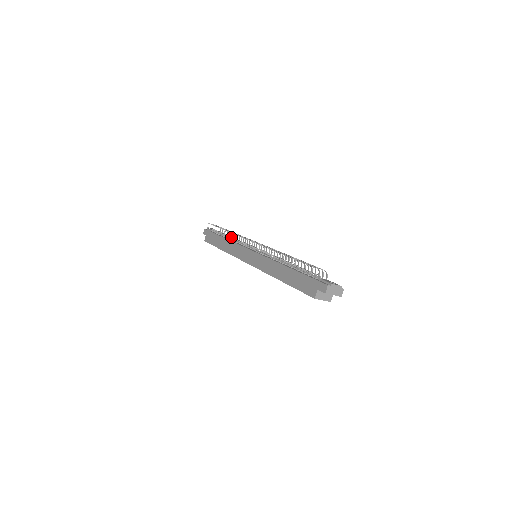
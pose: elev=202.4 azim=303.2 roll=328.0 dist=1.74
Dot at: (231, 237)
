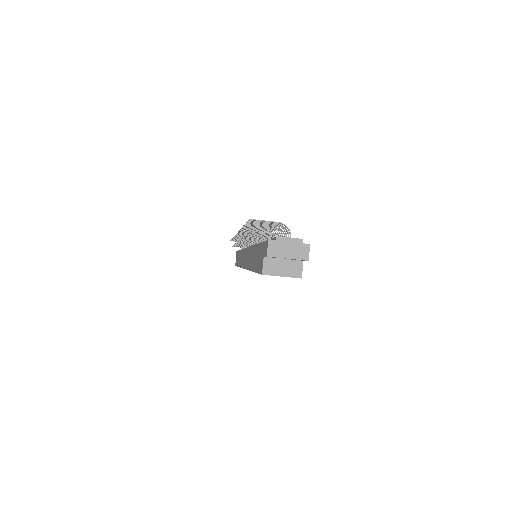
Dot at: (239, 244)
